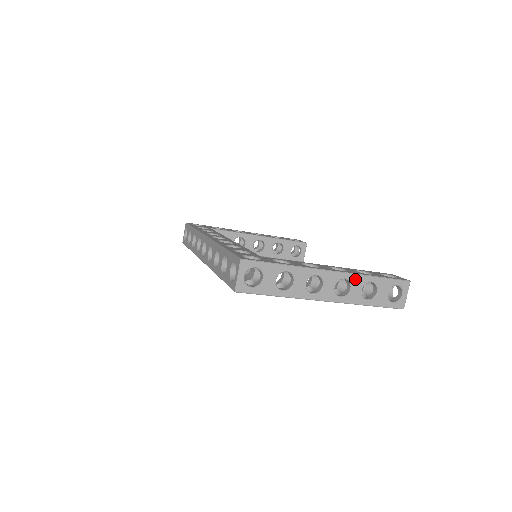
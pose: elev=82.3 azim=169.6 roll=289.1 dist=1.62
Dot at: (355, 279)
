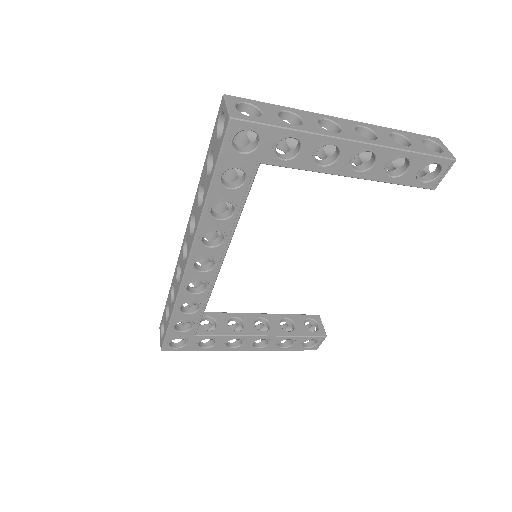
Dot at: (374, 128)
